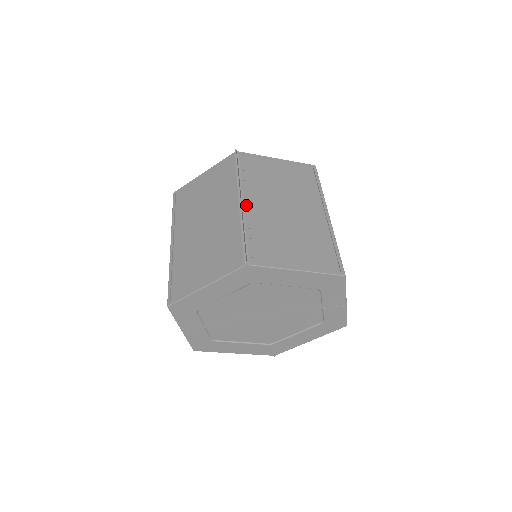
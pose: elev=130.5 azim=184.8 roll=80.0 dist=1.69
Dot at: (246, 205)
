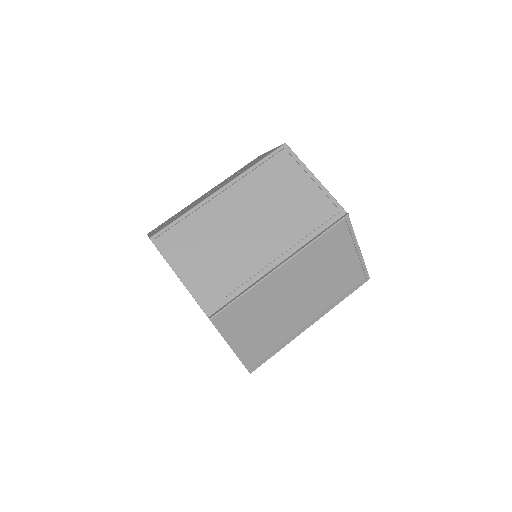
Dot at: (278, 271)
